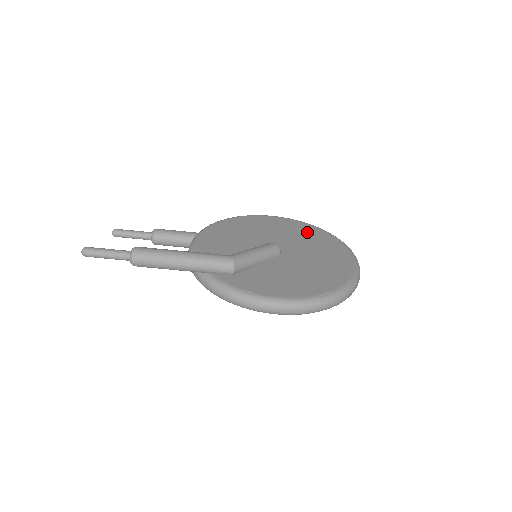
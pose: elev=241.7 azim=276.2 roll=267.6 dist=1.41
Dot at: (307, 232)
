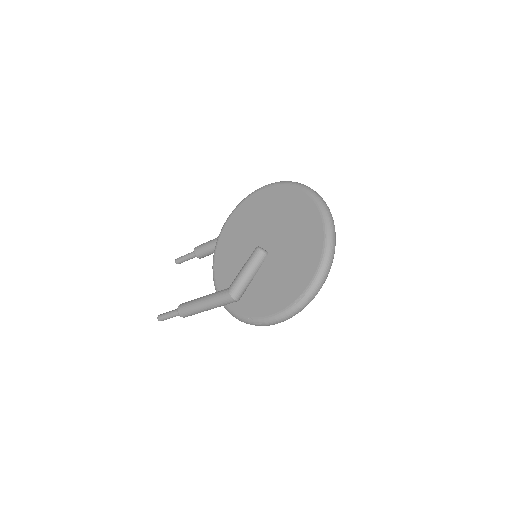
Dot at: (286, 202)
